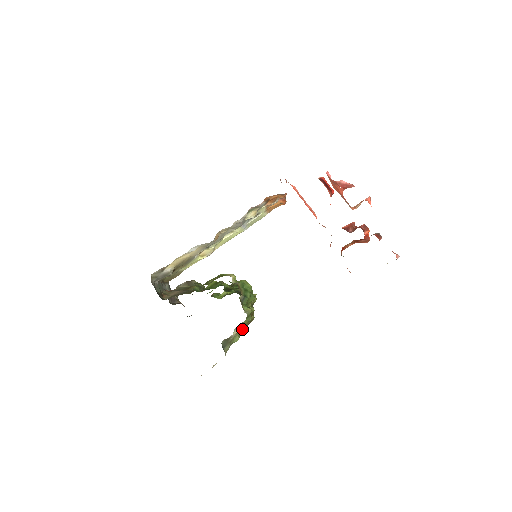
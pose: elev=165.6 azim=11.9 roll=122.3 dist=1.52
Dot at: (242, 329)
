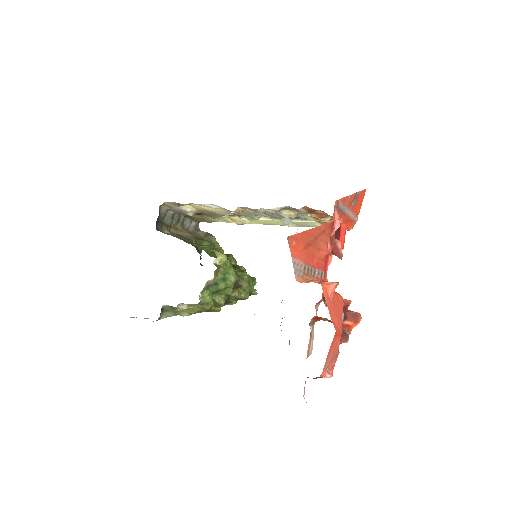
Dot at: (197, 310)
